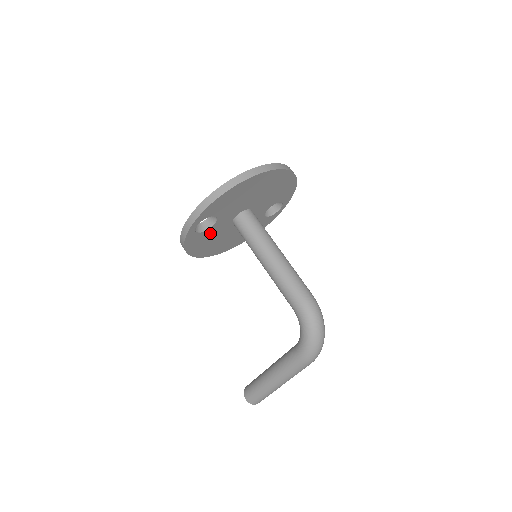
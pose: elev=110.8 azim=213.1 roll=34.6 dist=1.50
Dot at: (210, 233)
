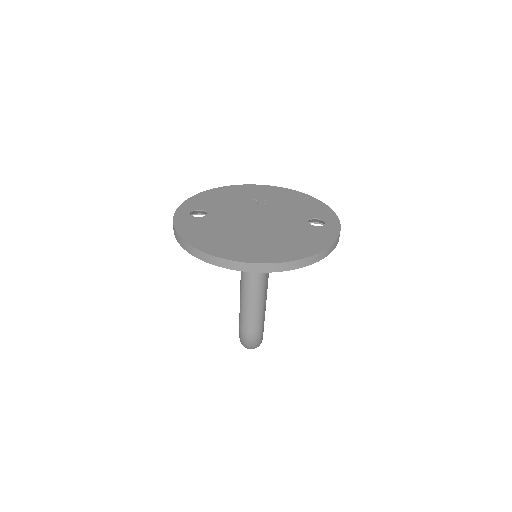
Dot at: occluded
